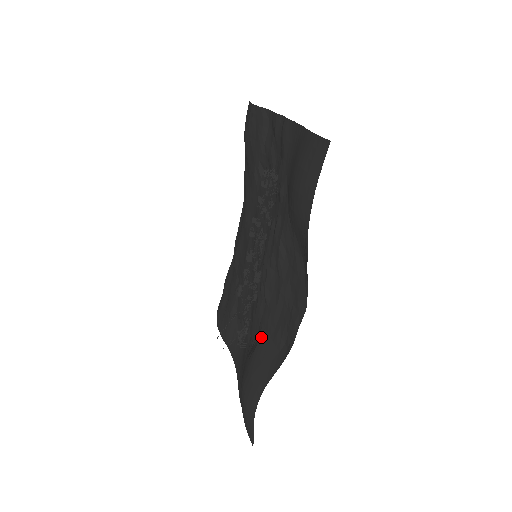
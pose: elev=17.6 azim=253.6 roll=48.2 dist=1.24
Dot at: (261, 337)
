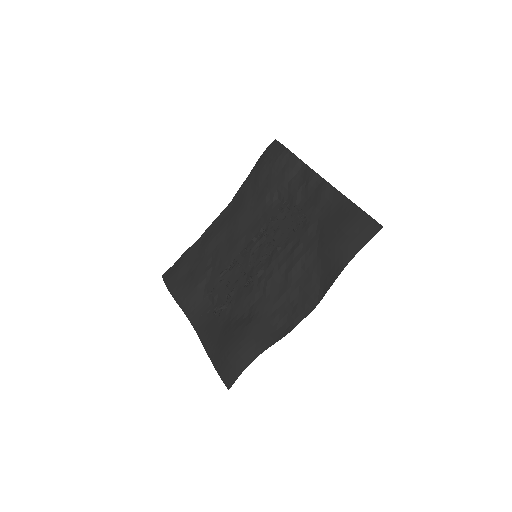
Dot at: (256, 316)
